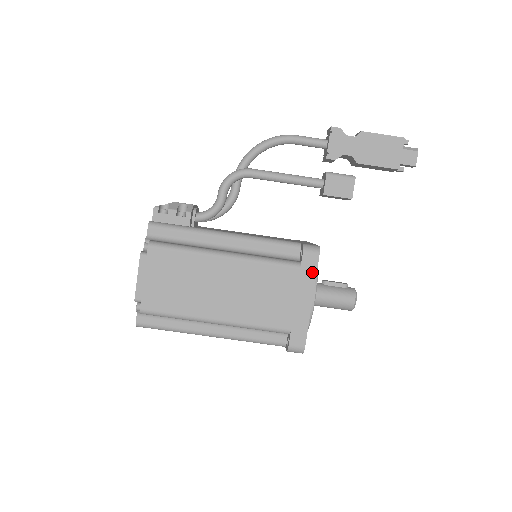
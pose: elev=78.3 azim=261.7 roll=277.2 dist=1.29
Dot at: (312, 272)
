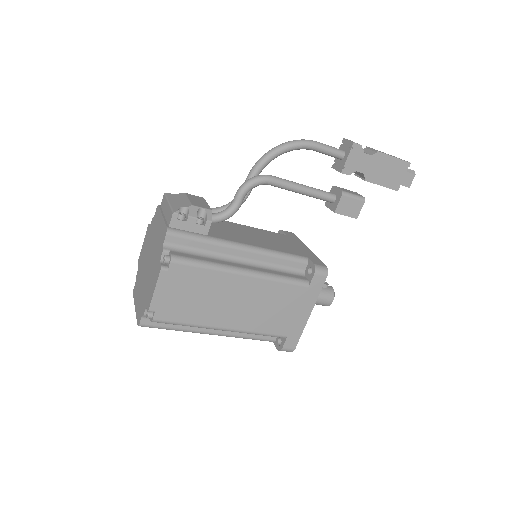
Dot at: (317, 291)
